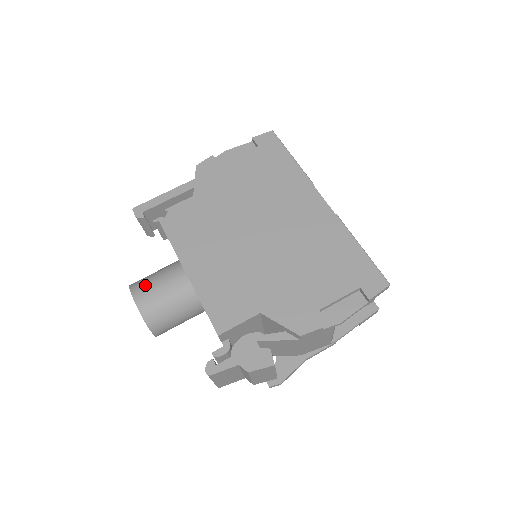
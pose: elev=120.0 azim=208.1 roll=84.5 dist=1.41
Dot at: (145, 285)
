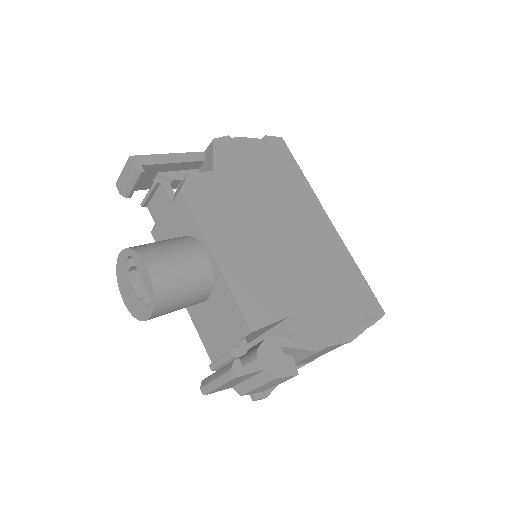
Dot at: (159, 253)
